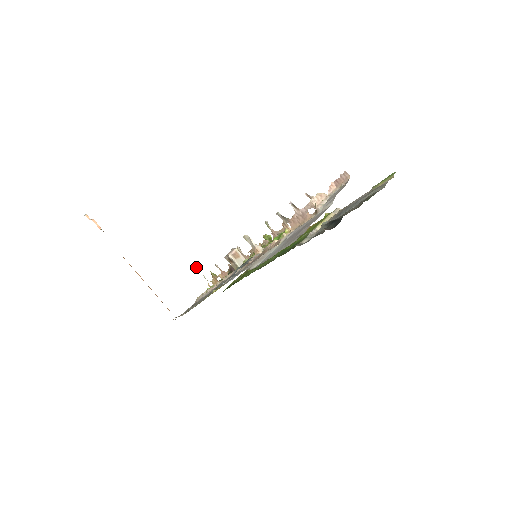
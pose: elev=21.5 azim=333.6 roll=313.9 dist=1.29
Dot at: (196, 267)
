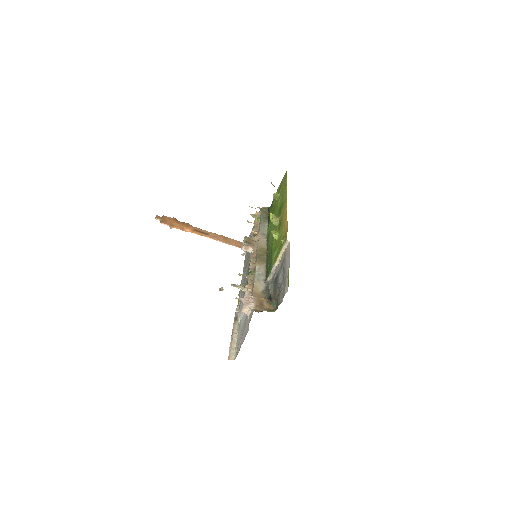
Dot at: occluded
